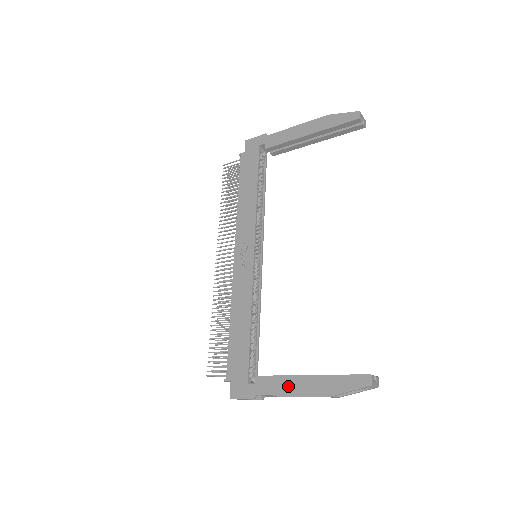
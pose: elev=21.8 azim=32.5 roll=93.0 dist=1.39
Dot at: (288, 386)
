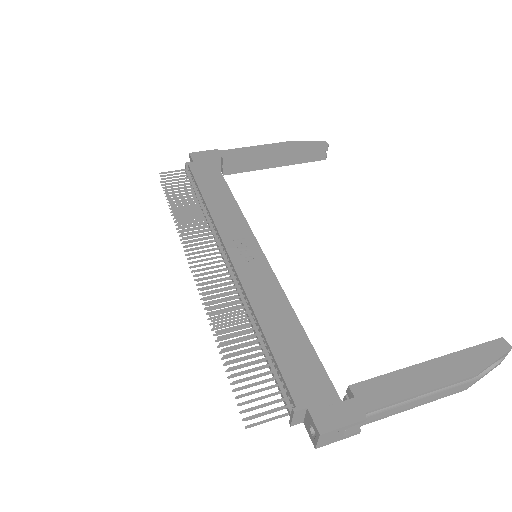
Dot at: (410, 382)
